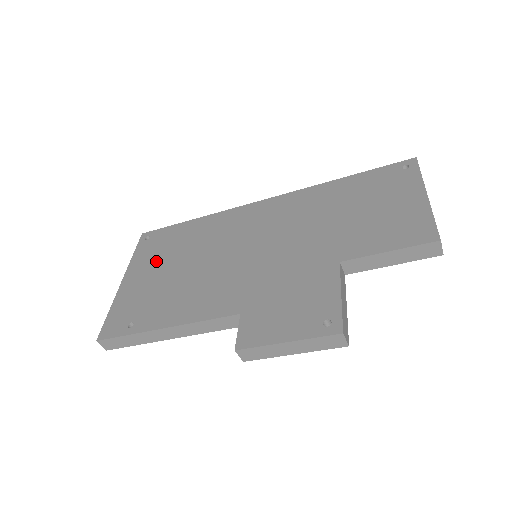
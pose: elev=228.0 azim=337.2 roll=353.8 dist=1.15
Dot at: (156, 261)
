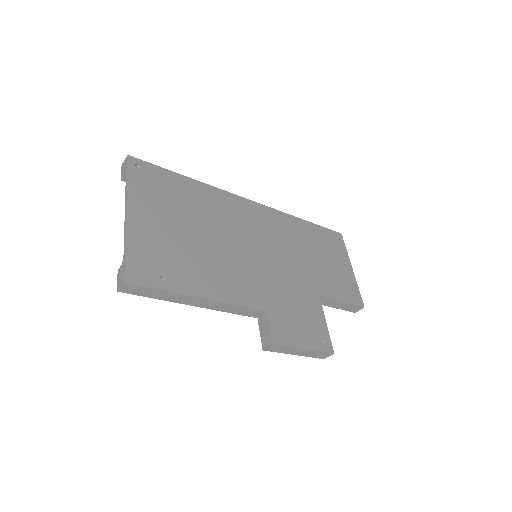
Dot at: (164, 208)
